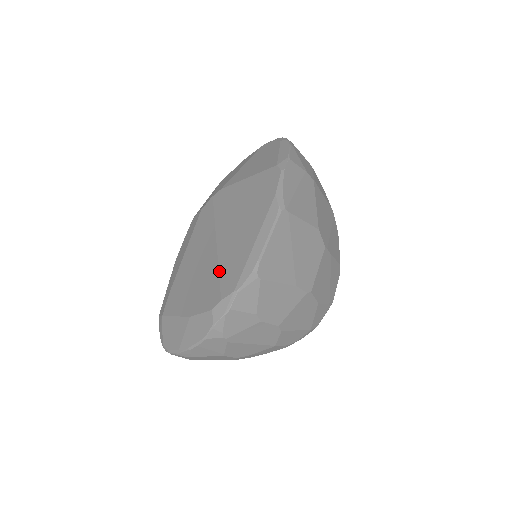
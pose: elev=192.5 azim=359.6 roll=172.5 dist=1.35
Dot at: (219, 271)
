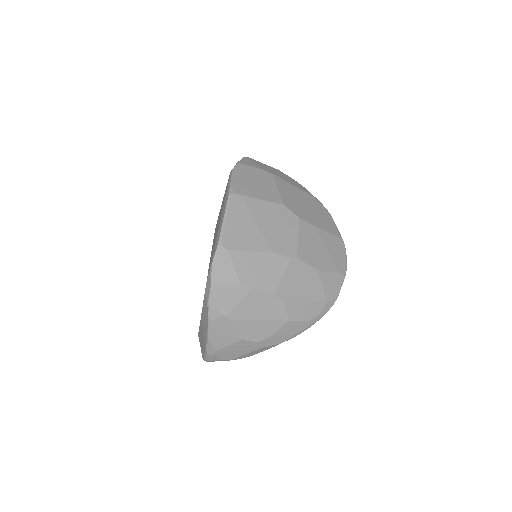
Dot at: occluded
